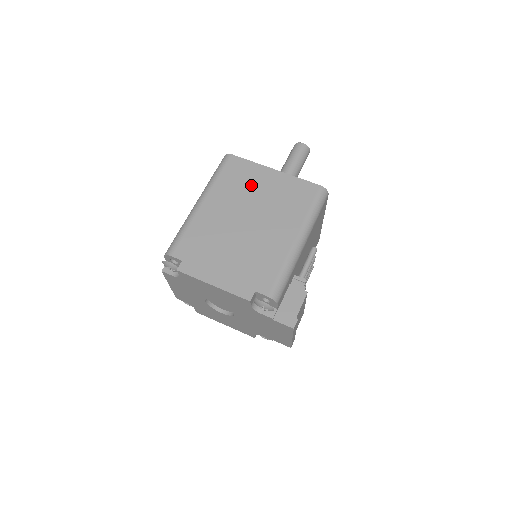
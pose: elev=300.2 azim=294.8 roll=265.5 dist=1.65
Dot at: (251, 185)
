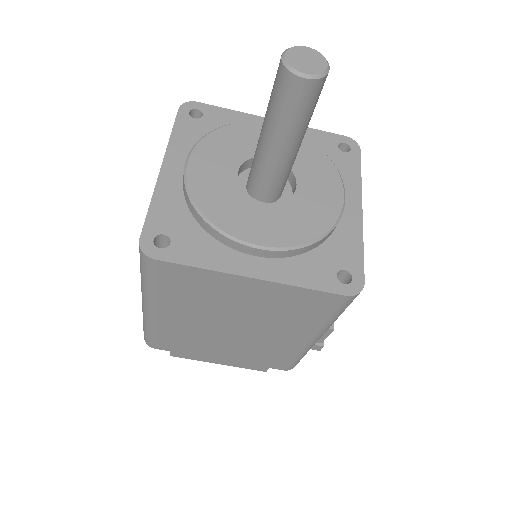
Dot at: (218, 297)
